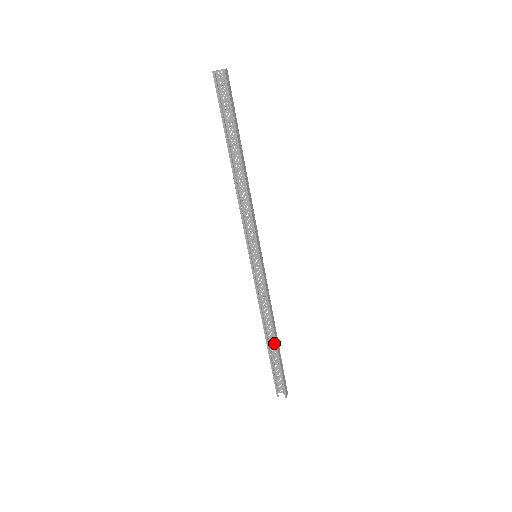
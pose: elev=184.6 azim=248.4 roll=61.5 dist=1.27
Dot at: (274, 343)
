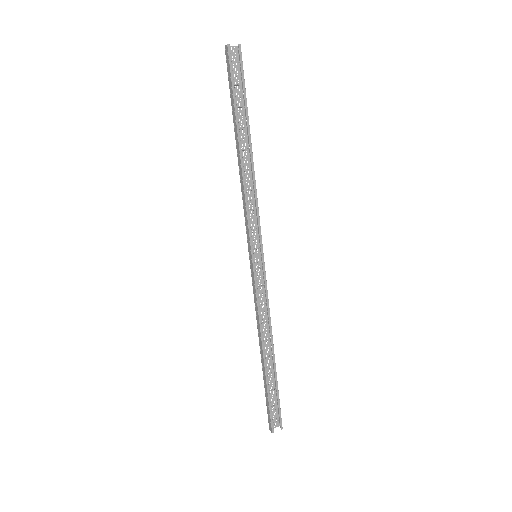
Dot at: (268, 363)
